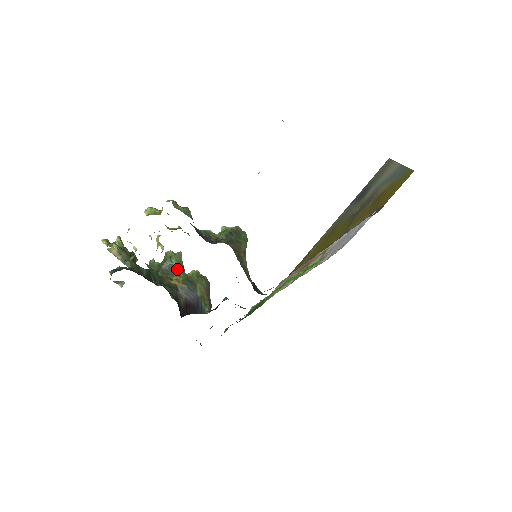
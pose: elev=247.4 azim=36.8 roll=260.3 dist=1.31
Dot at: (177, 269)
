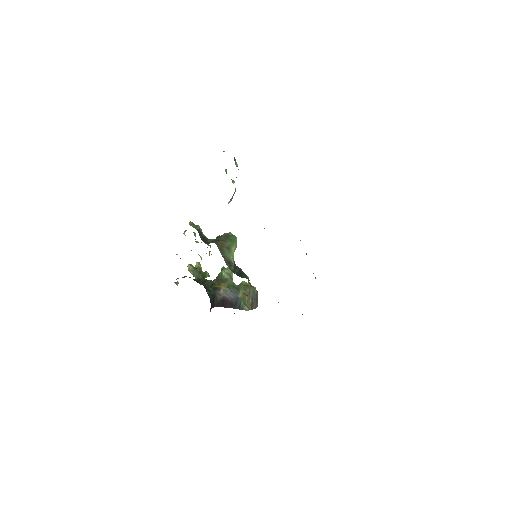
Dot at: (226, 278)
